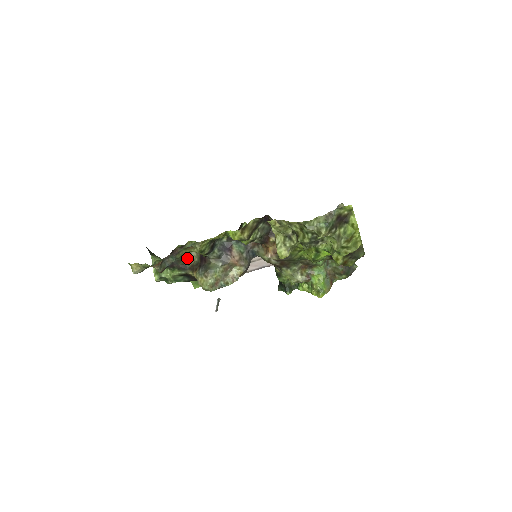
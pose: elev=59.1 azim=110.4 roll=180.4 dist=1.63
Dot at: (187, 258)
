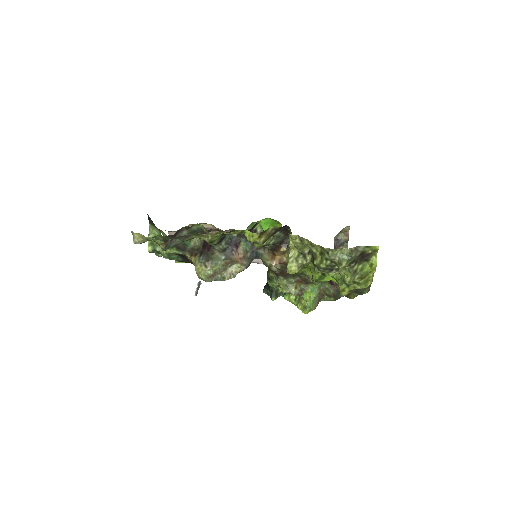
Dot at: occluded
